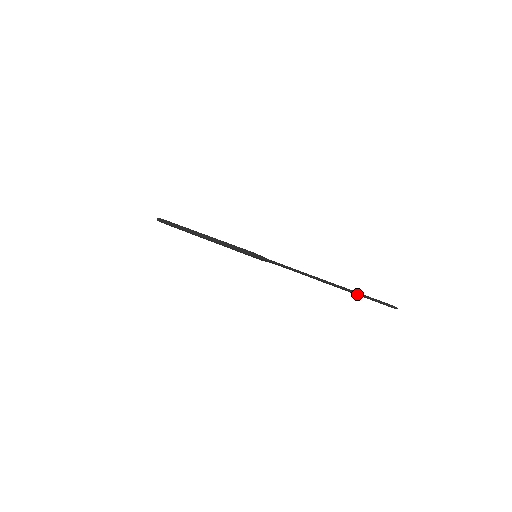
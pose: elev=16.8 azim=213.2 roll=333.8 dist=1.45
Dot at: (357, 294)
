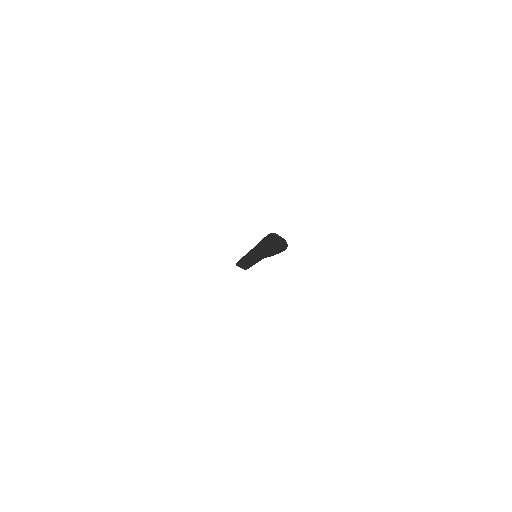
Dot at: (265, 238)
